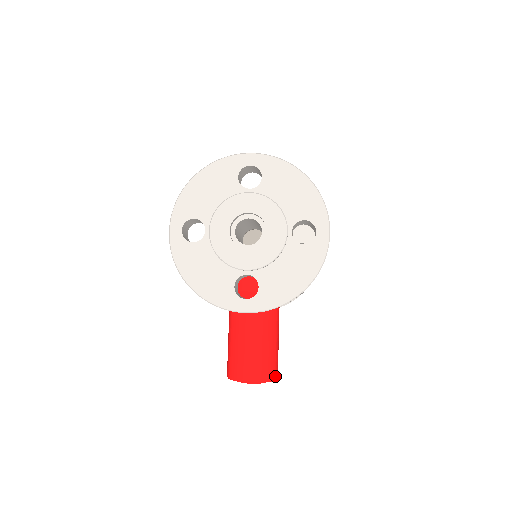
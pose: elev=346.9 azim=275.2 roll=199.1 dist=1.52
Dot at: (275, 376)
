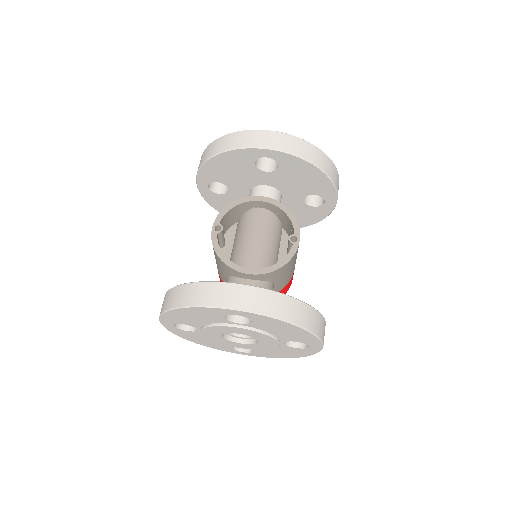
Dot at: occluded
